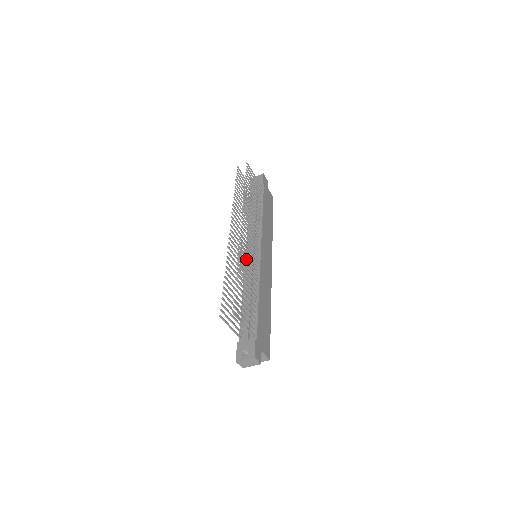
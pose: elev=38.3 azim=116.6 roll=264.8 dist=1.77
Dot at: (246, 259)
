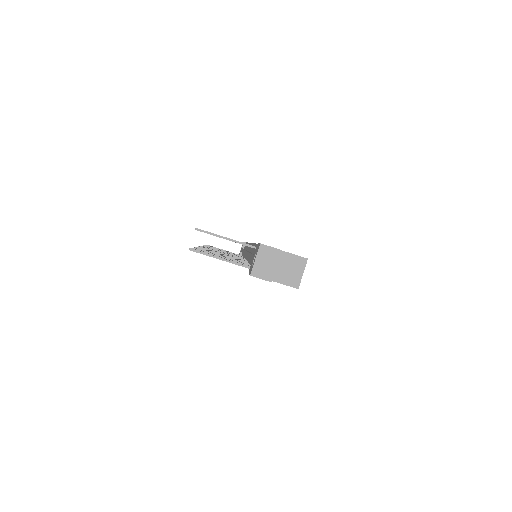
Dot at: occluded
